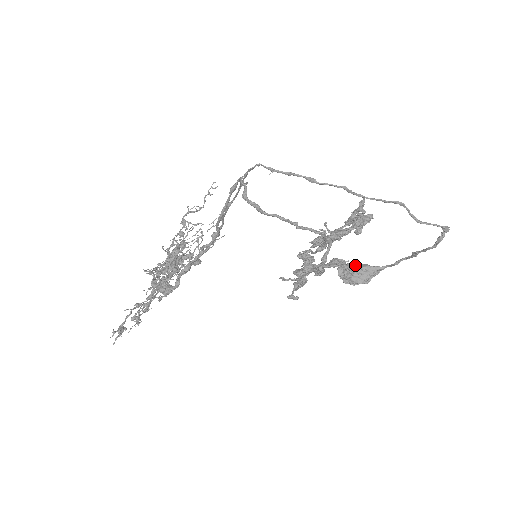
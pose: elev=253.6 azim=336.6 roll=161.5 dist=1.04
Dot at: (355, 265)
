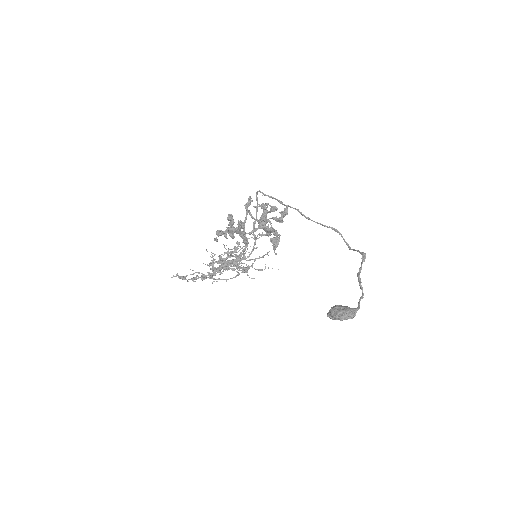
Dot at: occluded
